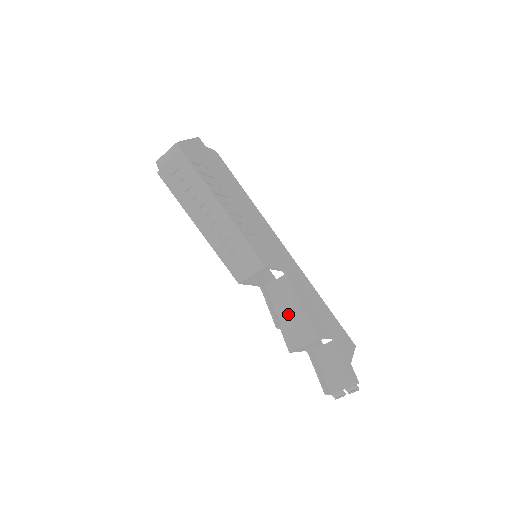
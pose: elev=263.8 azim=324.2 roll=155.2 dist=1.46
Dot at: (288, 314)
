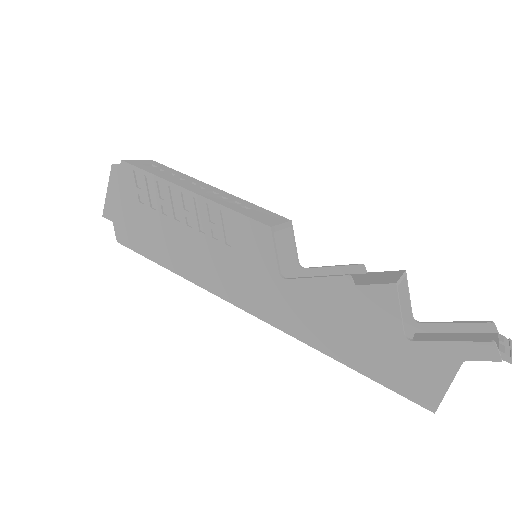
Dot at: occluded
